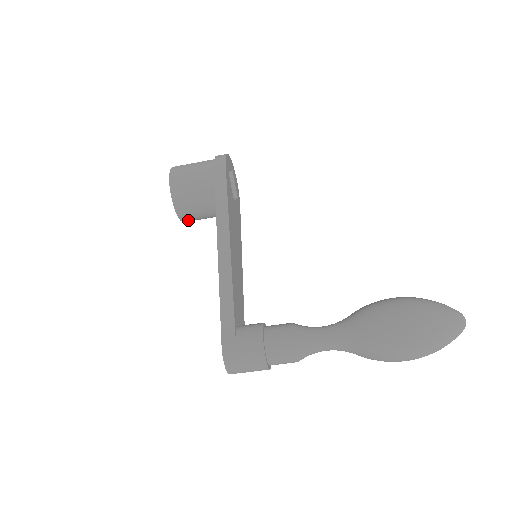
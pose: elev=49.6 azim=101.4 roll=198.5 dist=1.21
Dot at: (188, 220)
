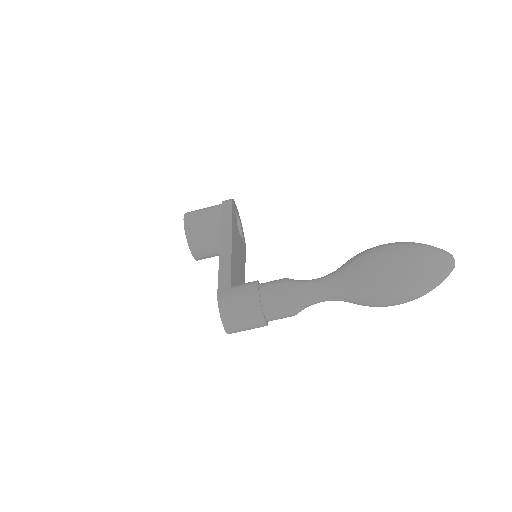
Dot at: (198, 253)
